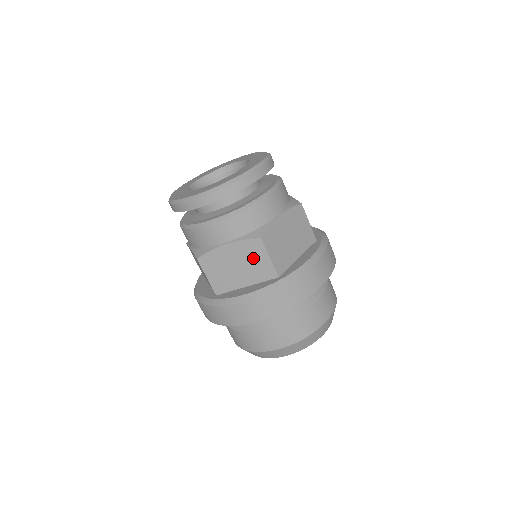
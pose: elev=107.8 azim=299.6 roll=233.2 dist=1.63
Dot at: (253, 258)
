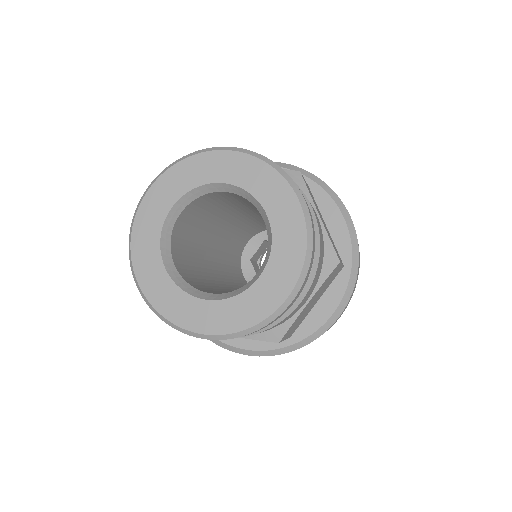
Dot at: occluded
